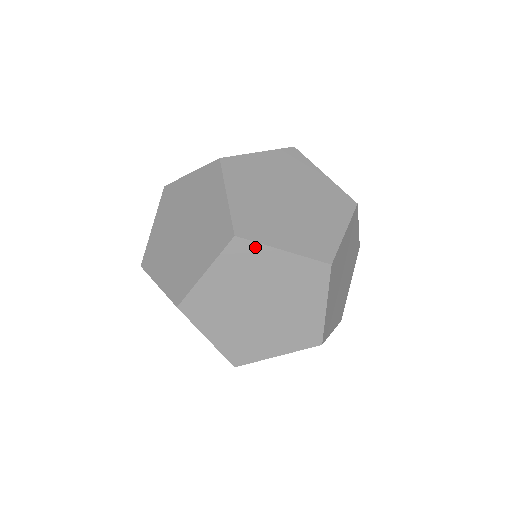
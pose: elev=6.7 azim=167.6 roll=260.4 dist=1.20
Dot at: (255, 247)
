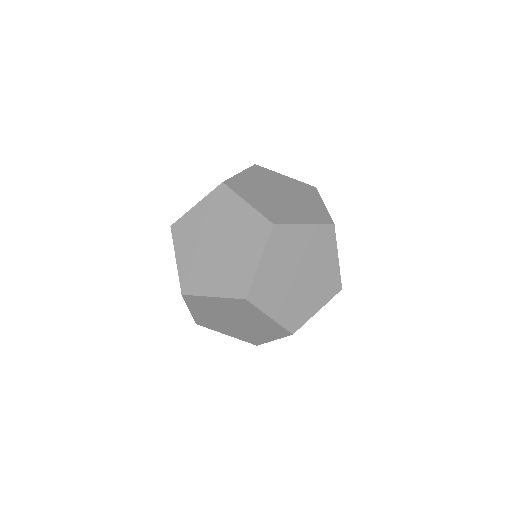
Dot at: (303, 324)
